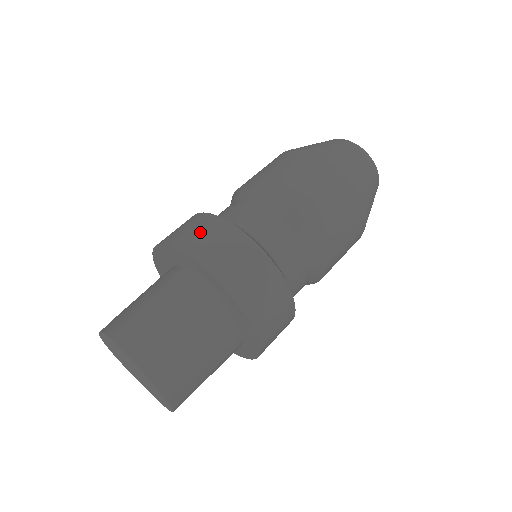
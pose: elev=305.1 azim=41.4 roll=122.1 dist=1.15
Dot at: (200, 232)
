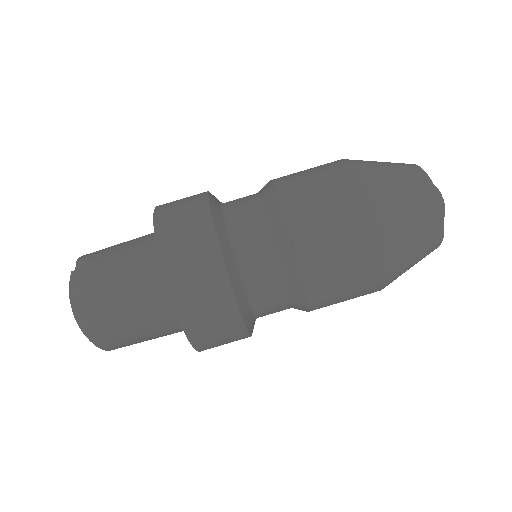
Dot at: (189, 245)
